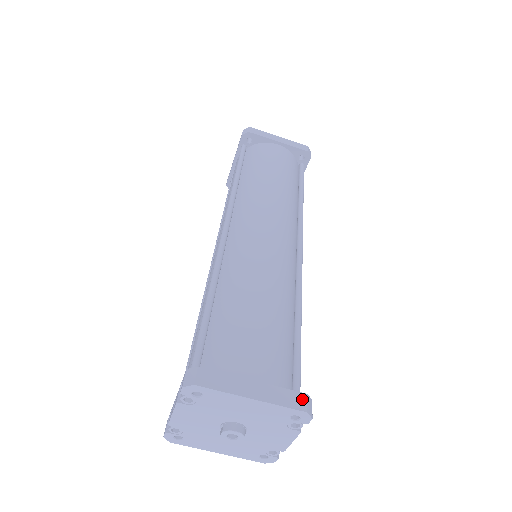
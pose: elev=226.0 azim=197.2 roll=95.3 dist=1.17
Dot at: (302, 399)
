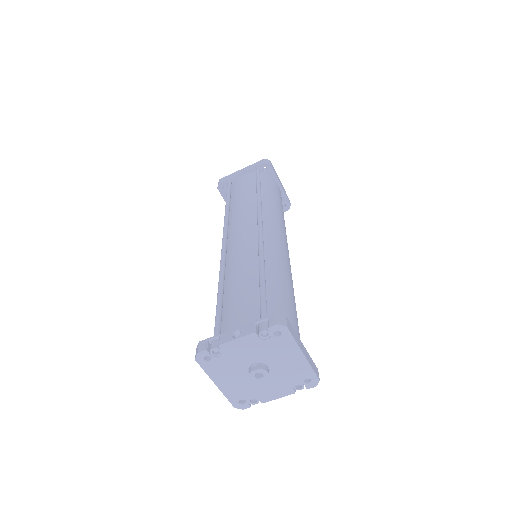
Dot at: (317, 371)
